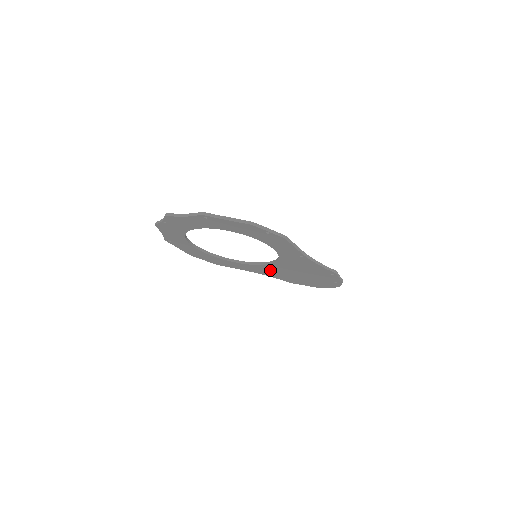
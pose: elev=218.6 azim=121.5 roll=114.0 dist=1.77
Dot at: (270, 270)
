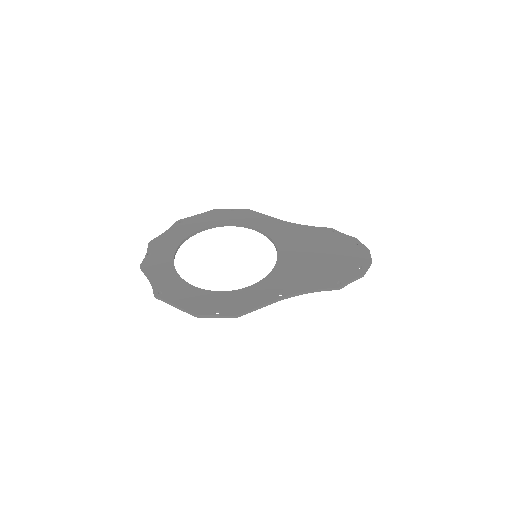
Dot at: (290, 241)
